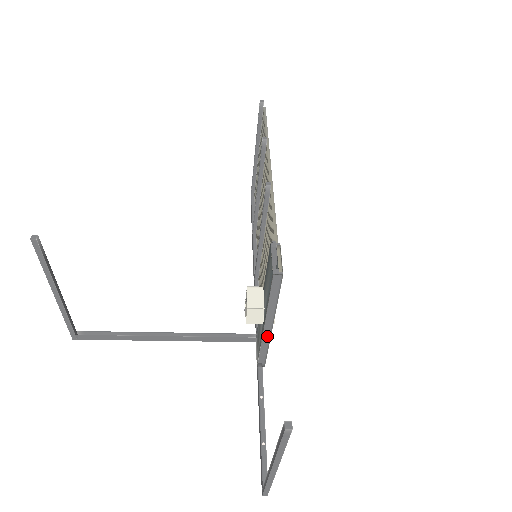
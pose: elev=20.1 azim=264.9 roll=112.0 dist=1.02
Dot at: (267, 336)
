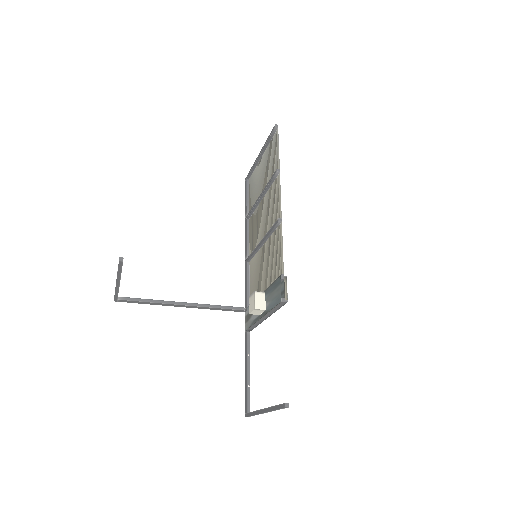
Dot at: (261, 321)
